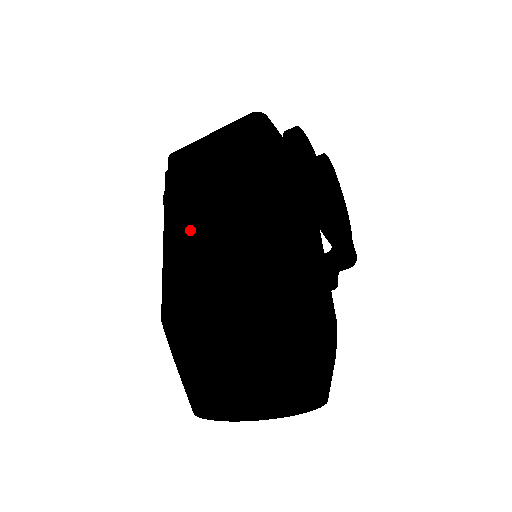
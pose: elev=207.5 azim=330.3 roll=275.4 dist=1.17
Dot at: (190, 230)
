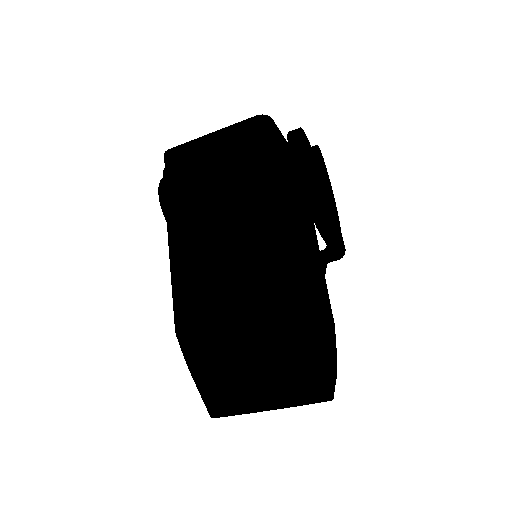
Dot at: (199, 239)
